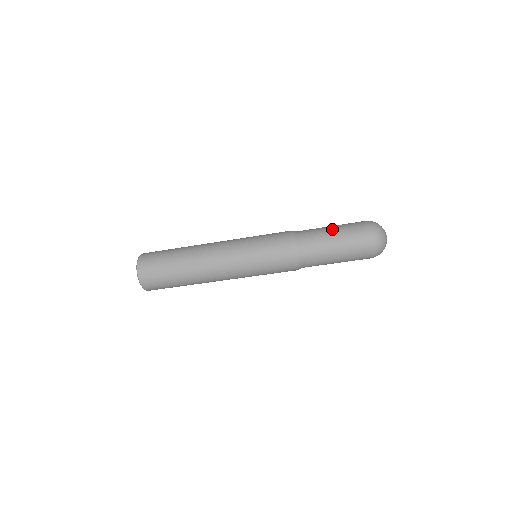
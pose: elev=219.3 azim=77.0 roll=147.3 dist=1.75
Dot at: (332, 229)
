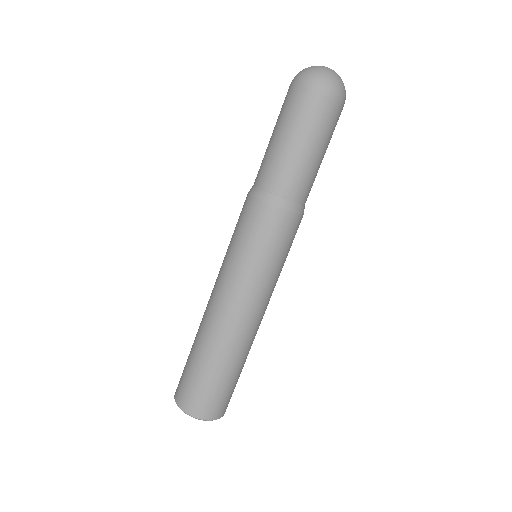
Dot at: (272, 135)
